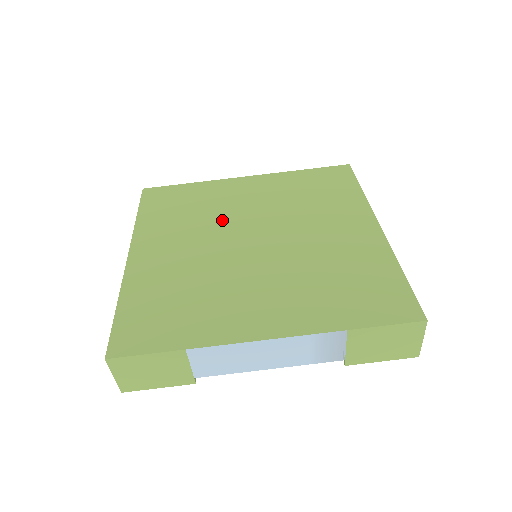
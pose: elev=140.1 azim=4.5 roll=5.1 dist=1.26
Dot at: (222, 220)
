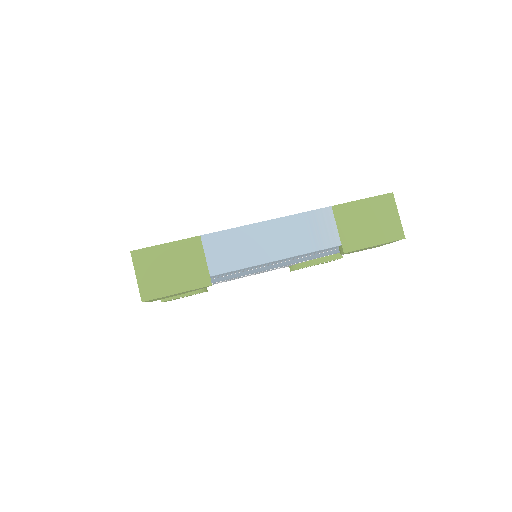
Dot at: occluded
